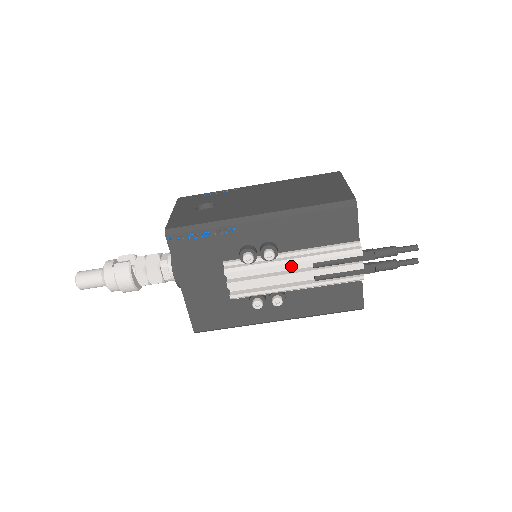
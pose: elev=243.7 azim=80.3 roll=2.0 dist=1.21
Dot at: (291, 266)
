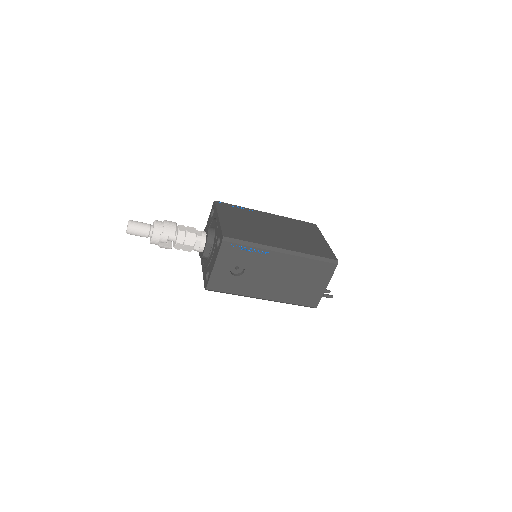
Dot at: occluded
